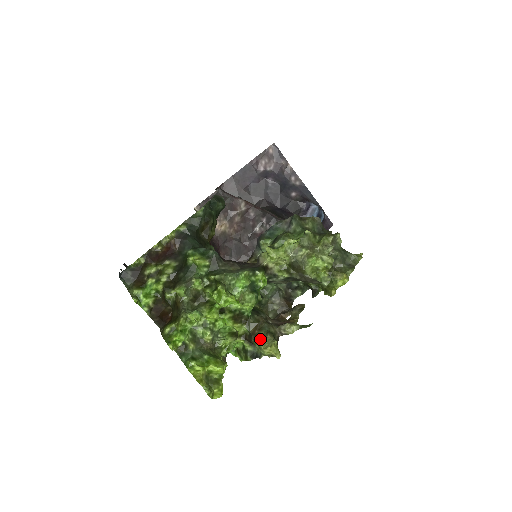
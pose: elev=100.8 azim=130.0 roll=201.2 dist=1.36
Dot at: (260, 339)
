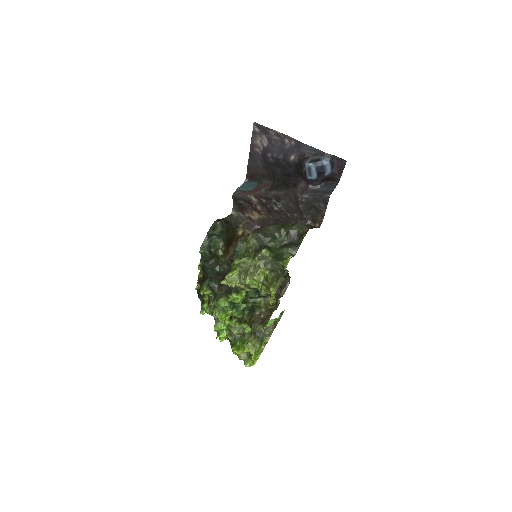
Dot at: occluded
